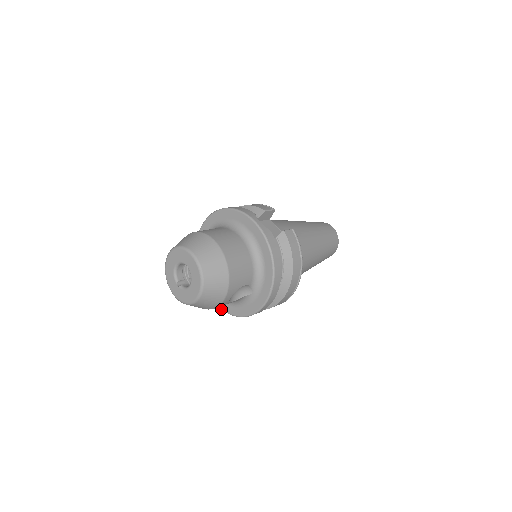
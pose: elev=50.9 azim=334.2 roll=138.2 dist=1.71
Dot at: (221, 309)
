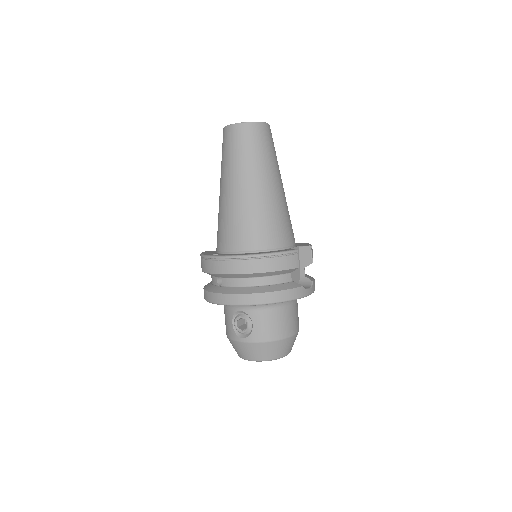
Dot at: occluded
